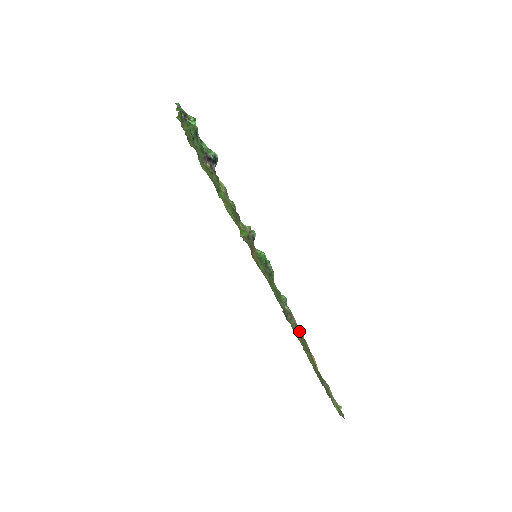
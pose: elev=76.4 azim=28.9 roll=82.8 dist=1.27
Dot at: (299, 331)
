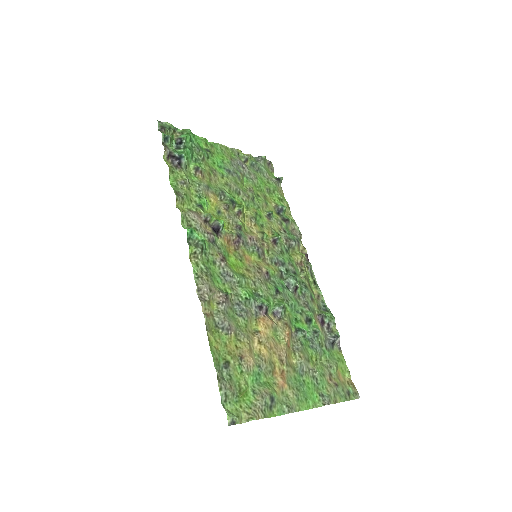
Dot at: (203, 306)
